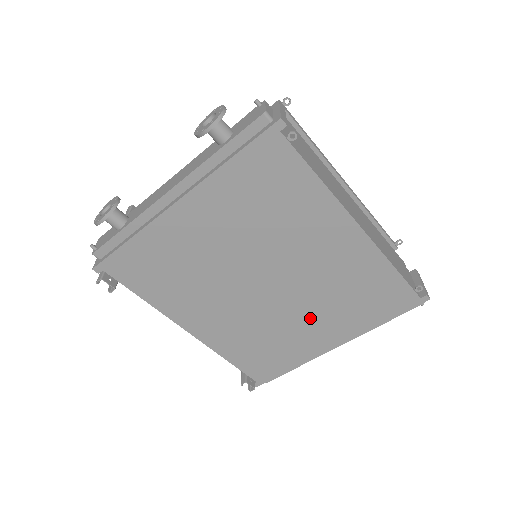
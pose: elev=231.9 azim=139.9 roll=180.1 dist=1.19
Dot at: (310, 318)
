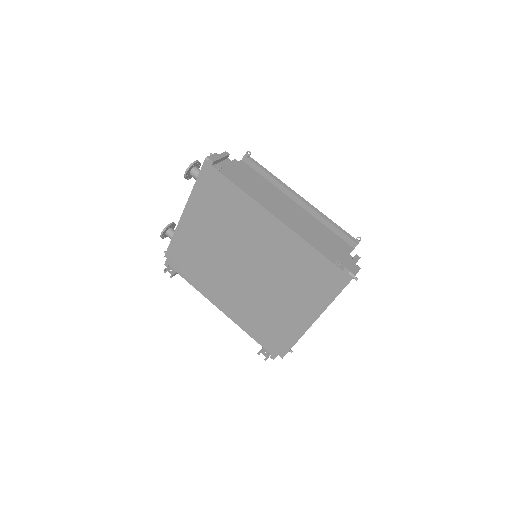
Dot at: (280, 294)
